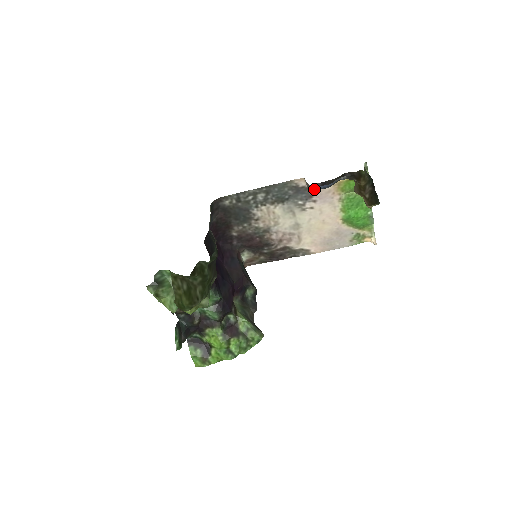
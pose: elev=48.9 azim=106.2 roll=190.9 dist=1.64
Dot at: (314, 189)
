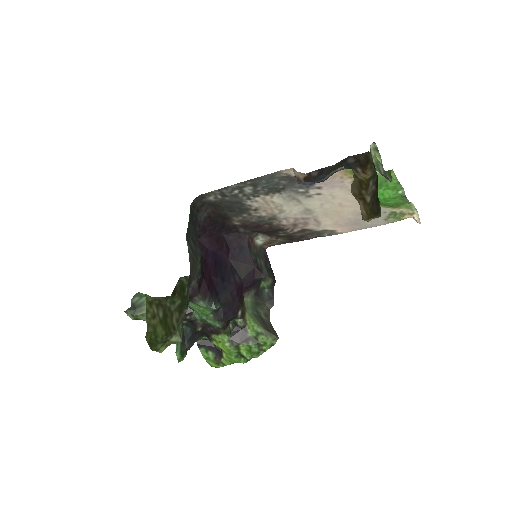
Dot at: (305, 184)
